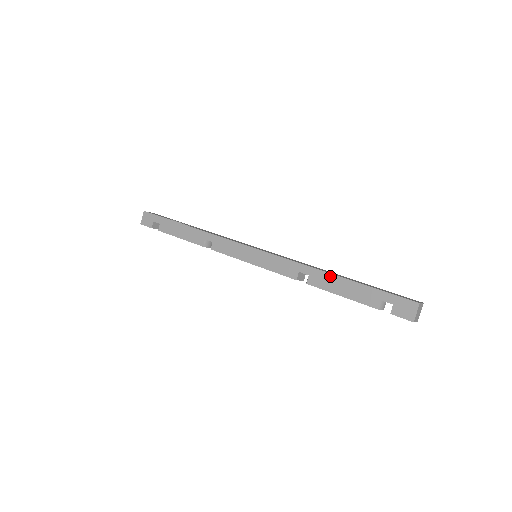
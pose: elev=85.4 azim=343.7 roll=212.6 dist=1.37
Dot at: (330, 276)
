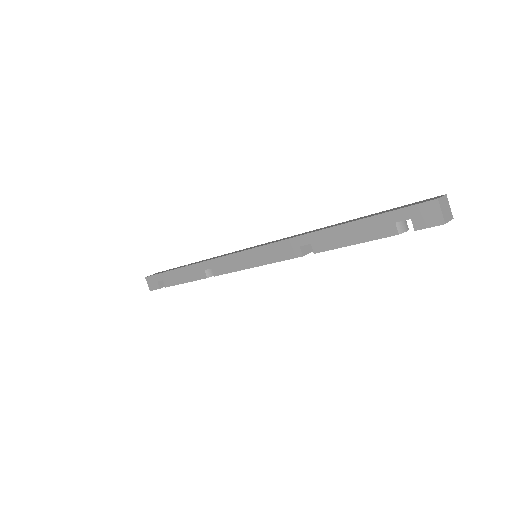
Dot at: (330, 231)
